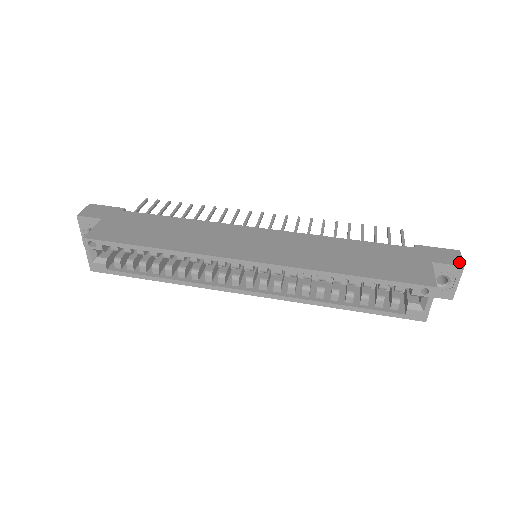
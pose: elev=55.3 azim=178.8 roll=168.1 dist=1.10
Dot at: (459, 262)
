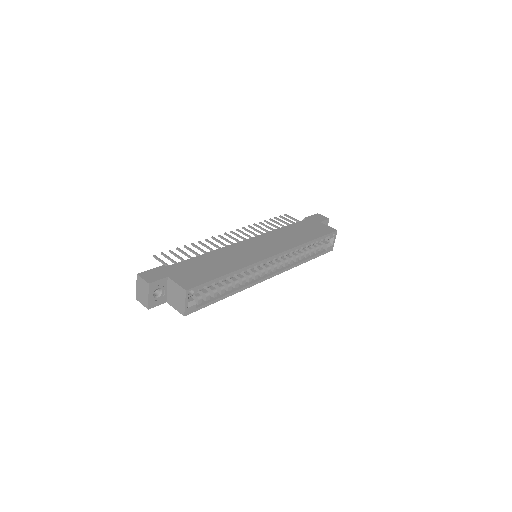
Dot at: (326, 218)
